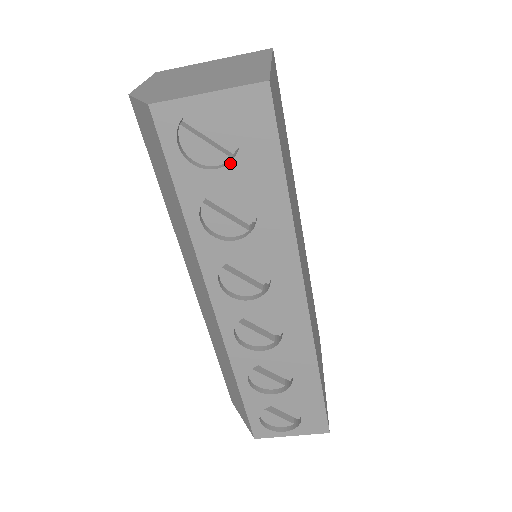
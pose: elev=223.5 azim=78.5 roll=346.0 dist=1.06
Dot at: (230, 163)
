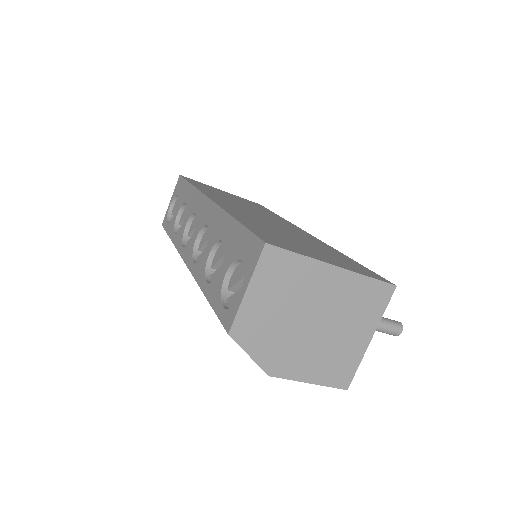
Dot at: (177, 205)
